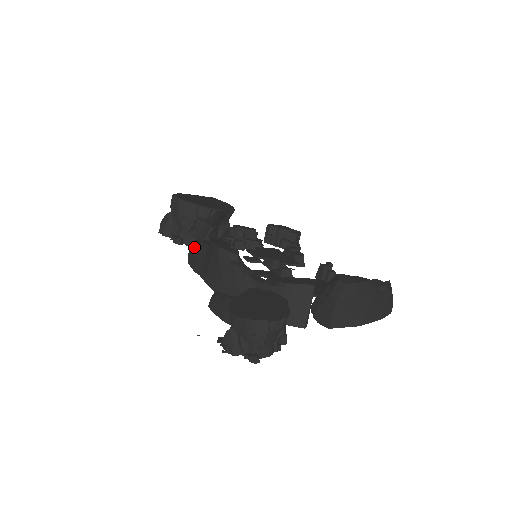
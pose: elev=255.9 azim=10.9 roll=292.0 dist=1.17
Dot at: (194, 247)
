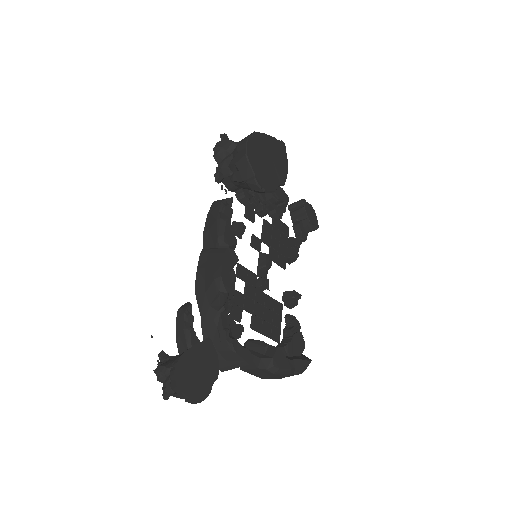
Dot at: (218, 220)
